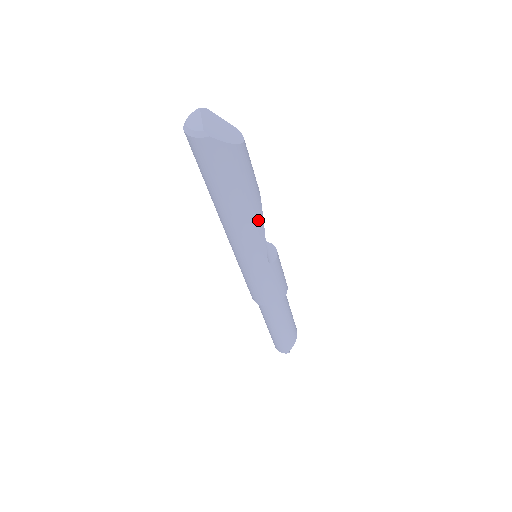
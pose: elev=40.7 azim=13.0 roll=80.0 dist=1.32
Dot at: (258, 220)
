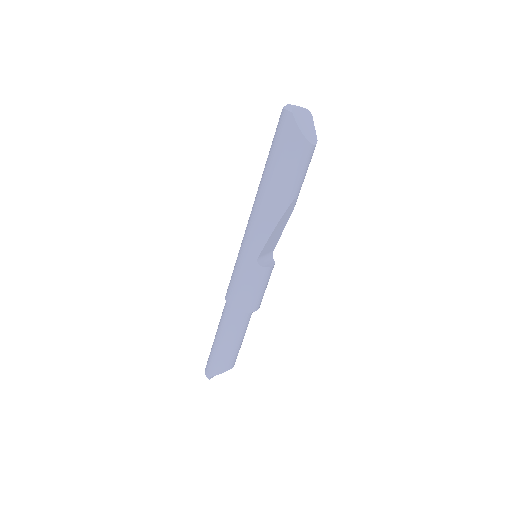
Dot at: (276, 213)
